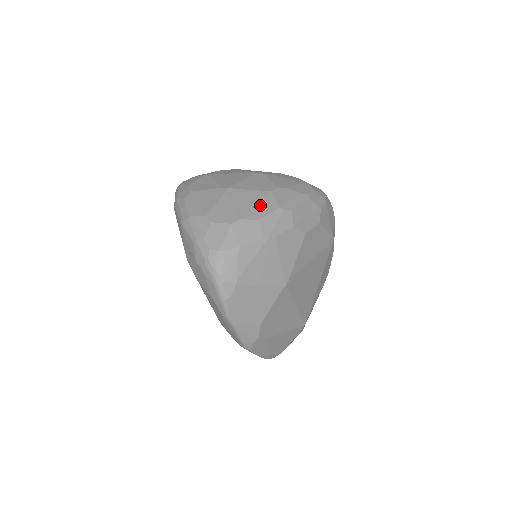
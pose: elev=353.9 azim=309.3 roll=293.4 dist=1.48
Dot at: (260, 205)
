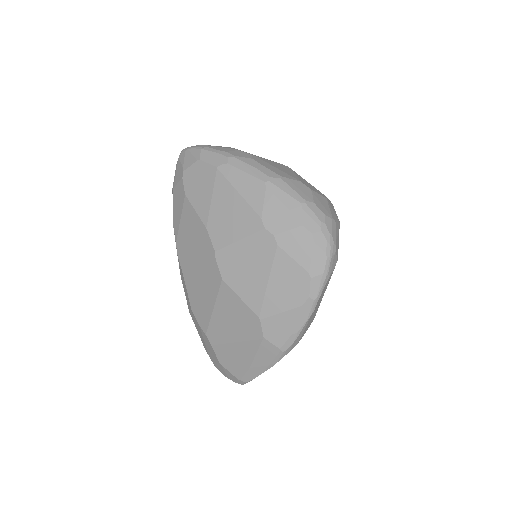
Dot at: occluded
